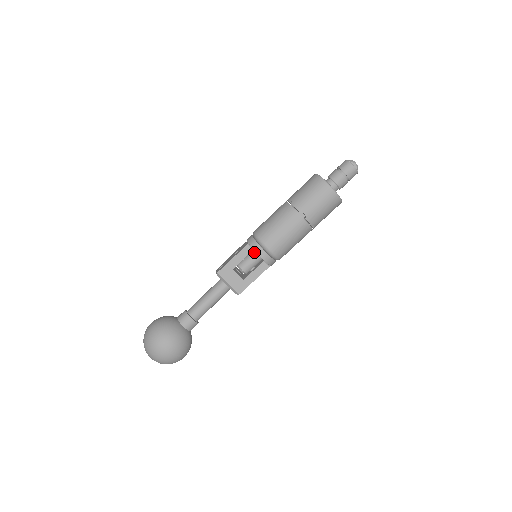
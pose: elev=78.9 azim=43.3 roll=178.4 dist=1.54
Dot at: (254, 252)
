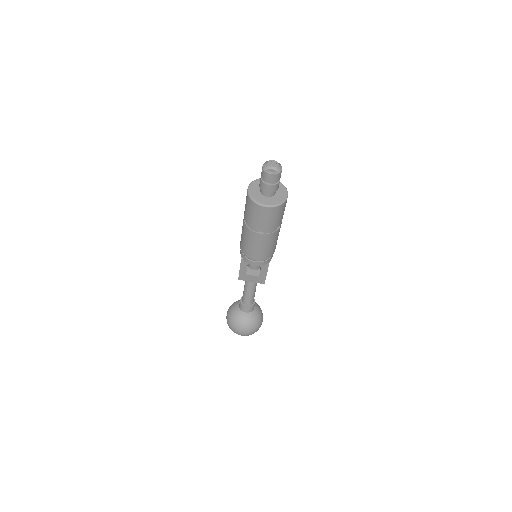
Dot at: occluded
